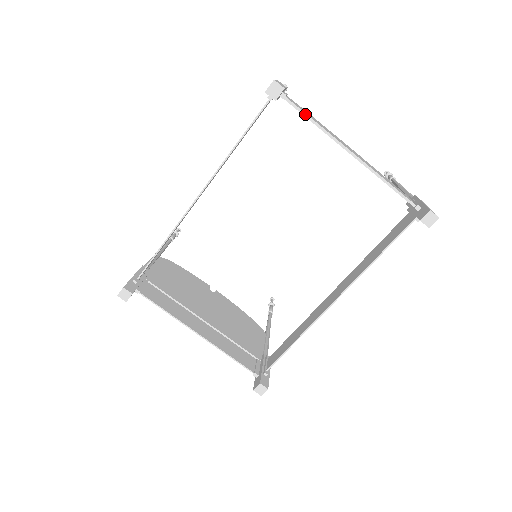
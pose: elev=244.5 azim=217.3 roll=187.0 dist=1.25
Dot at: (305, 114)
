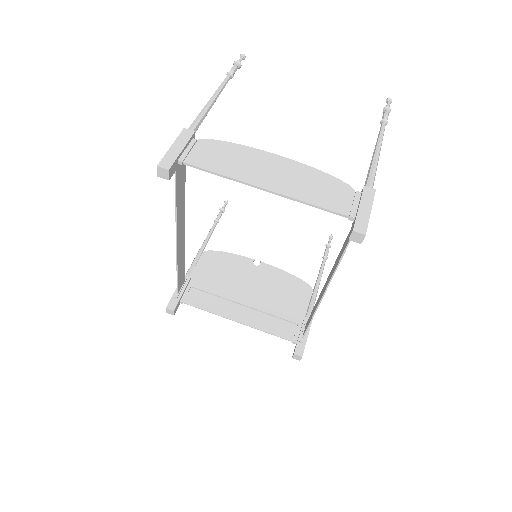
Dot at: (206, 170)
